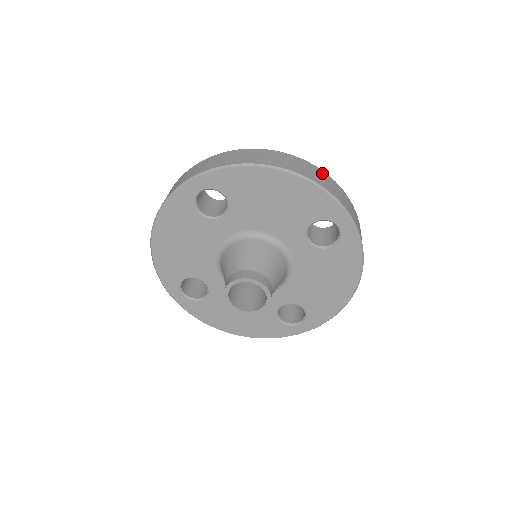
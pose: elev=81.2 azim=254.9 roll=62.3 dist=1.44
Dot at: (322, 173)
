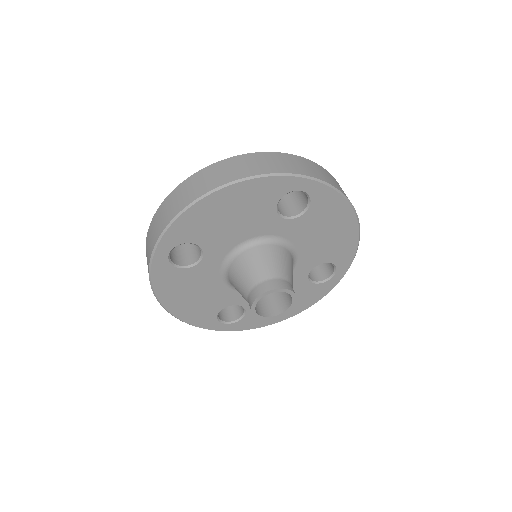
Dot at: (250, 157)
